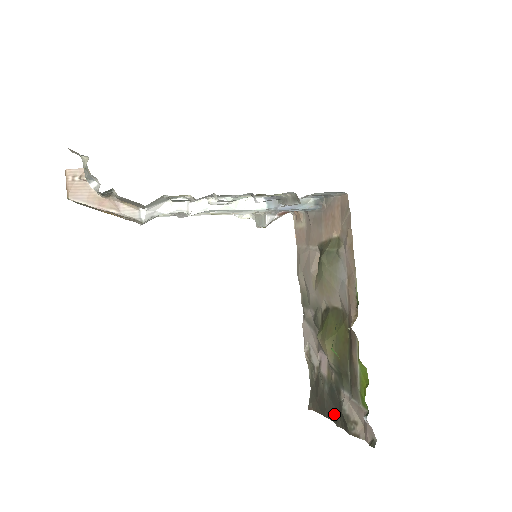
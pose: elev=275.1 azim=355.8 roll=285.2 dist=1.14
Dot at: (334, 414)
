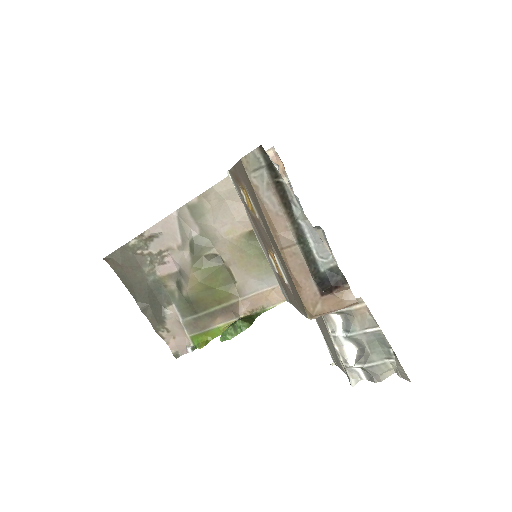
Dot at: (142, 299)
